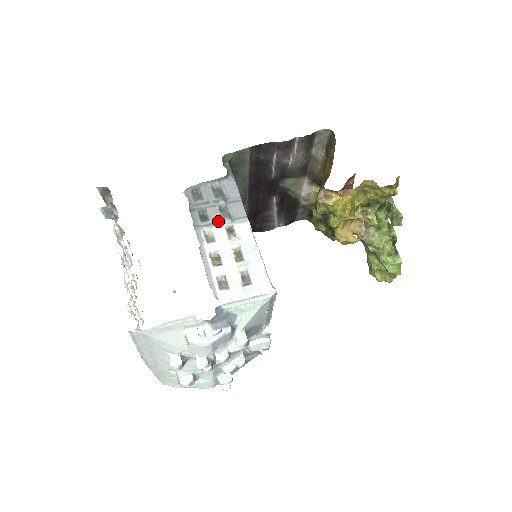
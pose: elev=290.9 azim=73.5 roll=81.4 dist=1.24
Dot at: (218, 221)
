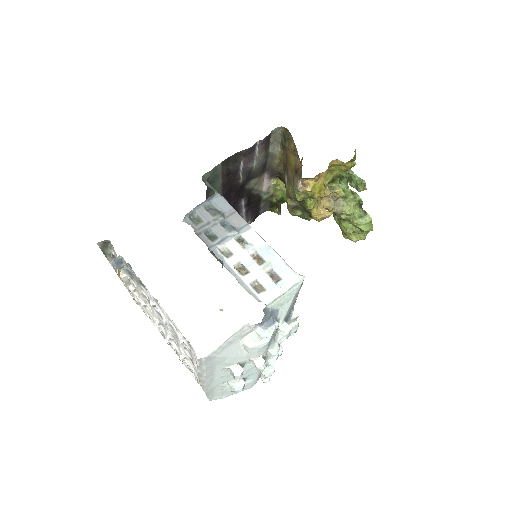
Dot at: (226, 236)
